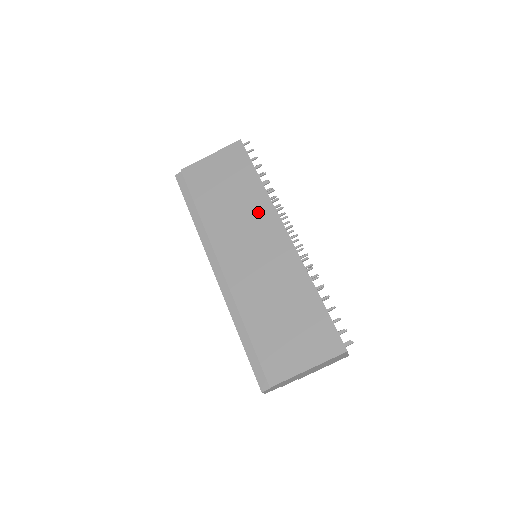
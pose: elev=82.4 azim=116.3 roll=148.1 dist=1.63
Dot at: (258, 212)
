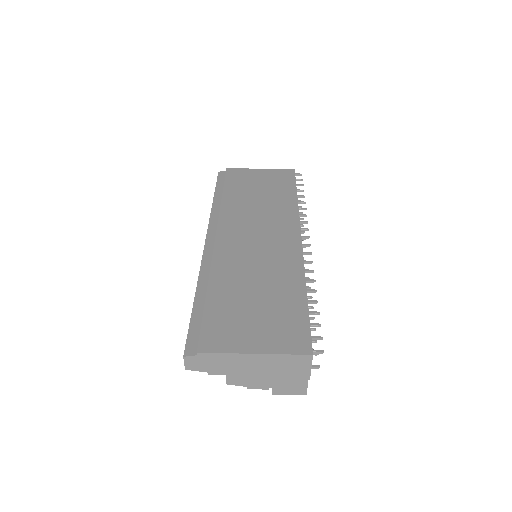
Dot at: (281, 215)
